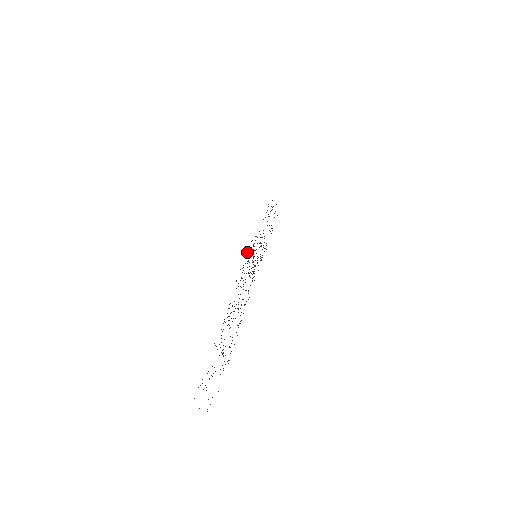
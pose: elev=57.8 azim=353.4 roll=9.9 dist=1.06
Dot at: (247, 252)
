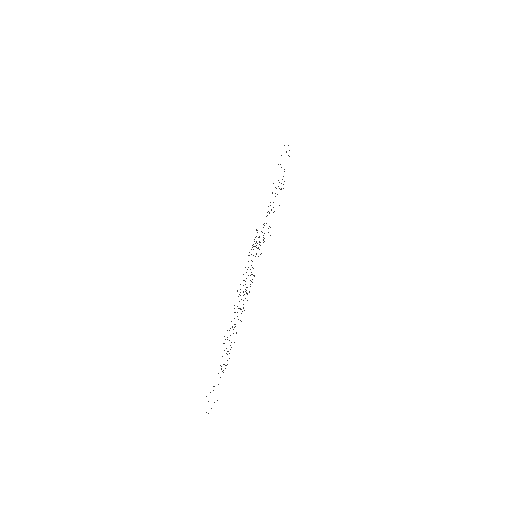
Dot at: occluded
